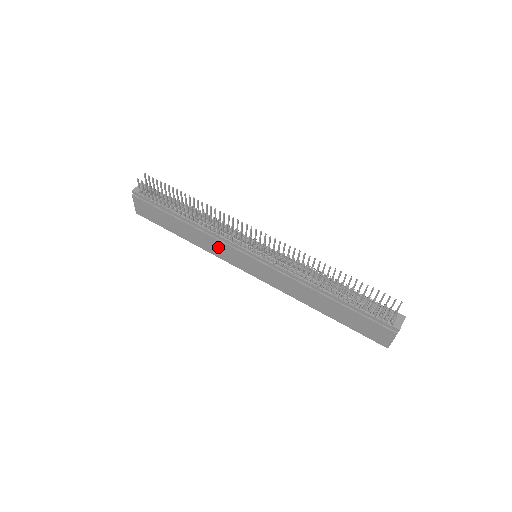
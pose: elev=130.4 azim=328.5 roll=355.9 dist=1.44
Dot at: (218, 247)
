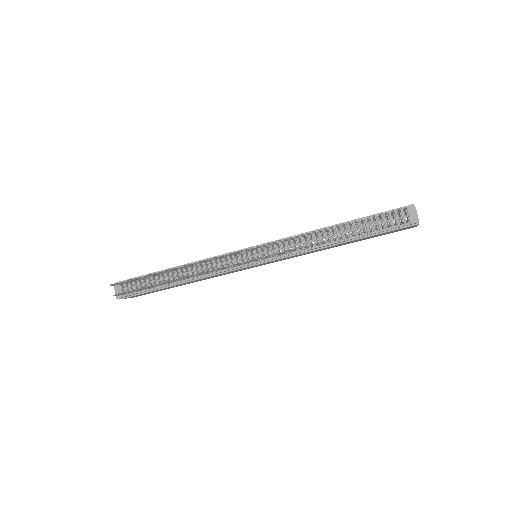
Dot at: (222, 274)
